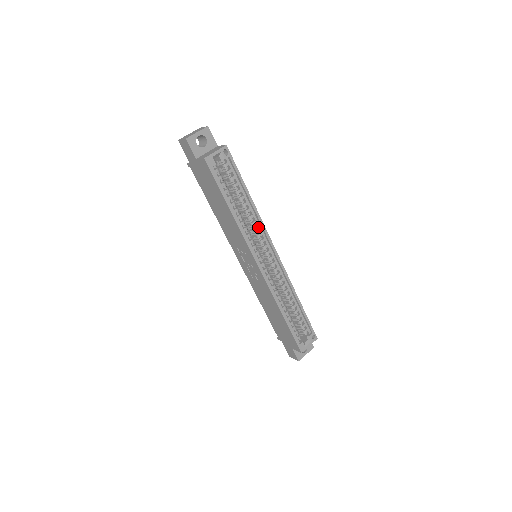
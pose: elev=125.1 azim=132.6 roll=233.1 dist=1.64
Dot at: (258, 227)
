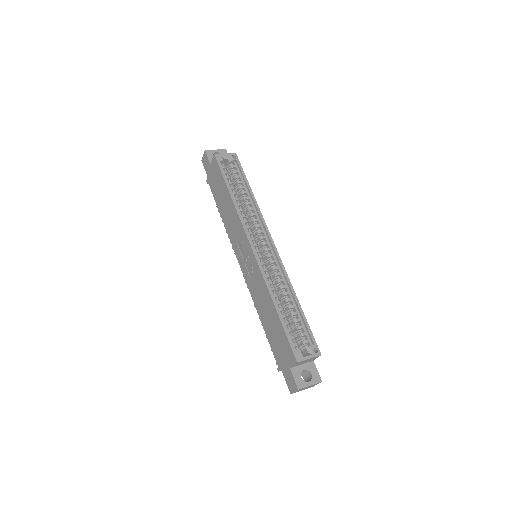
Dot at: (257, 219)
